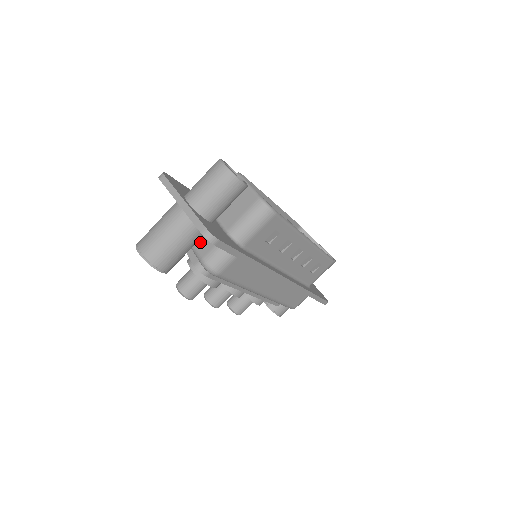
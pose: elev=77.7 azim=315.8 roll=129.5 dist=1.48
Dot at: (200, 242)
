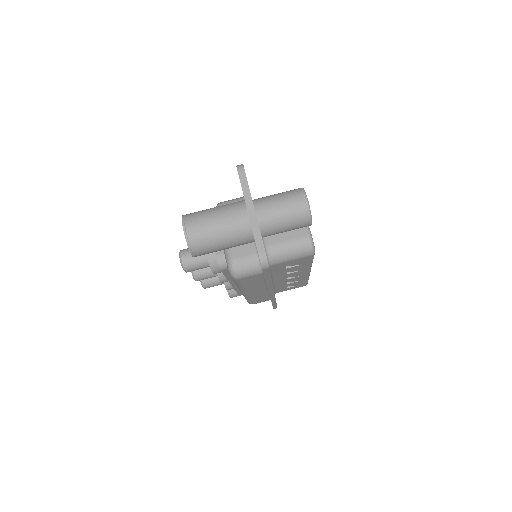
Dot at: occluded
